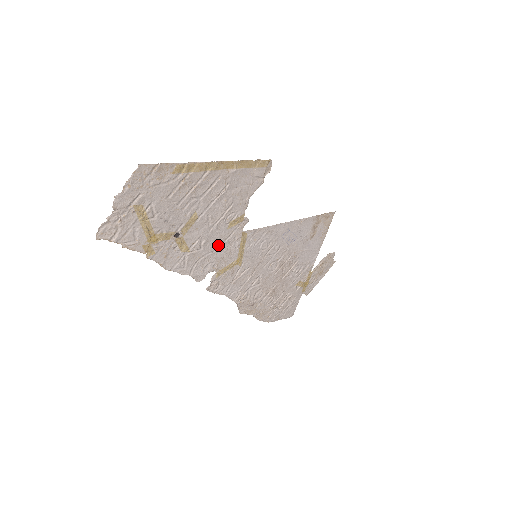
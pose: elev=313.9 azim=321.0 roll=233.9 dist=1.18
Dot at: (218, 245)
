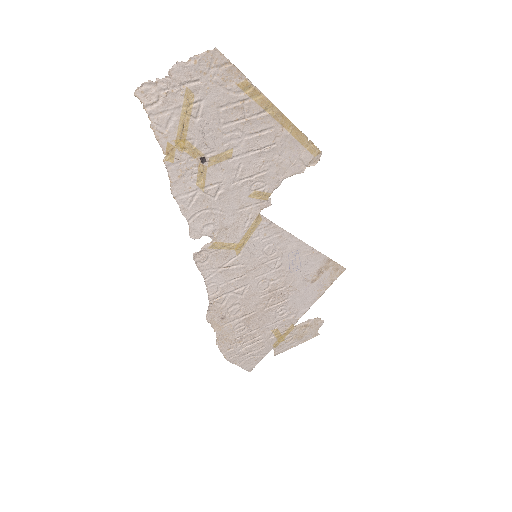
Dot at: (231, 209)
